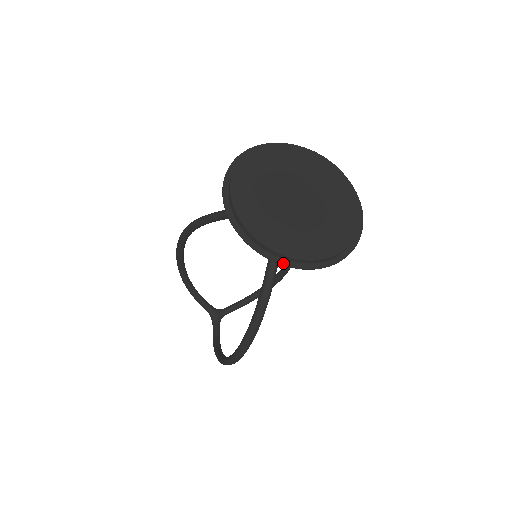
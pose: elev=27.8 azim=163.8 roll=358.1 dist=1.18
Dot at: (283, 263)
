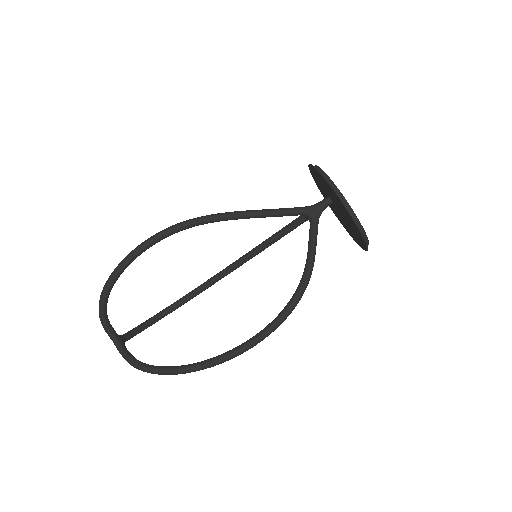
Dot at: (365, 240)
